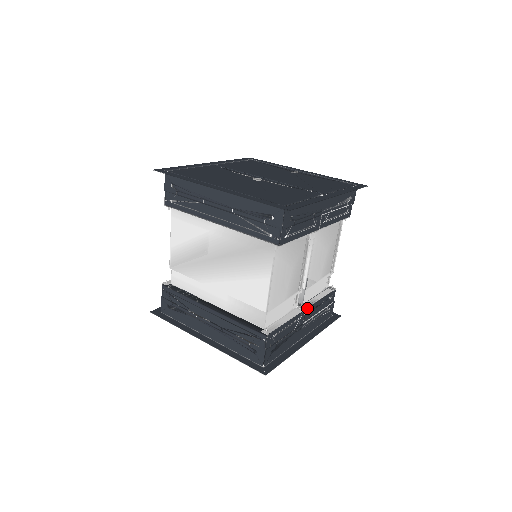
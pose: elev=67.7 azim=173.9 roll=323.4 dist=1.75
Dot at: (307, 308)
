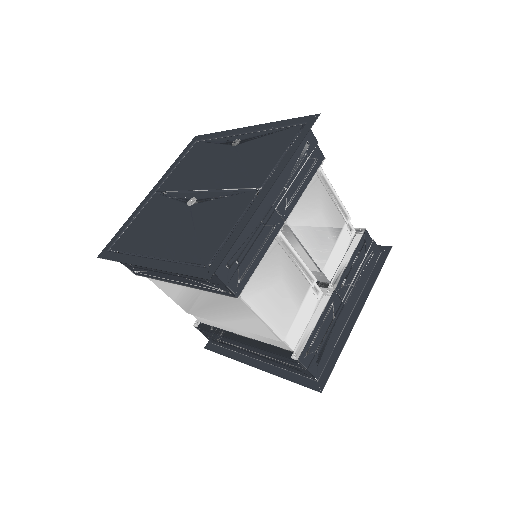
Dot at: (336, 286)
